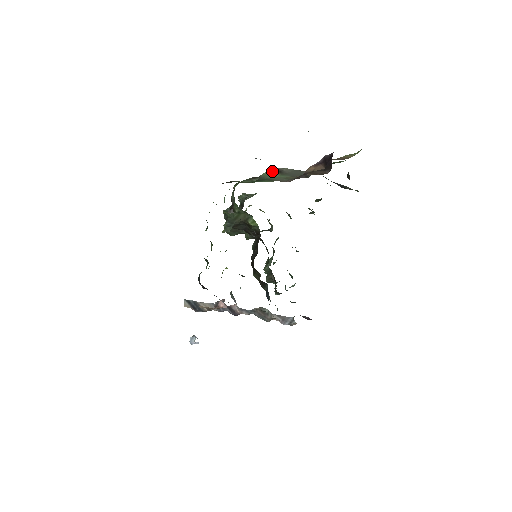
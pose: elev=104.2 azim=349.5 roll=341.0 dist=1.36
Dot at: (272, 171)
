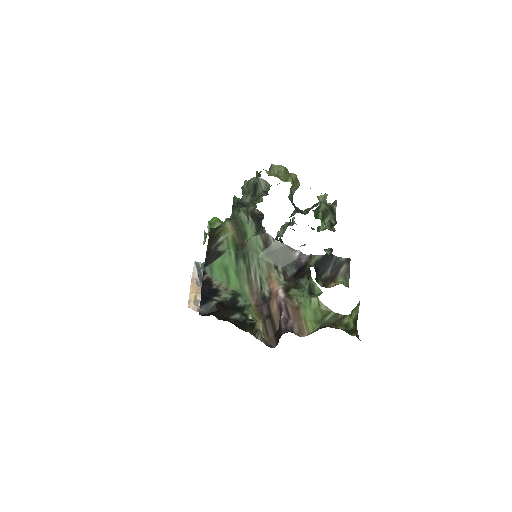
Dot at: (261, 239)
